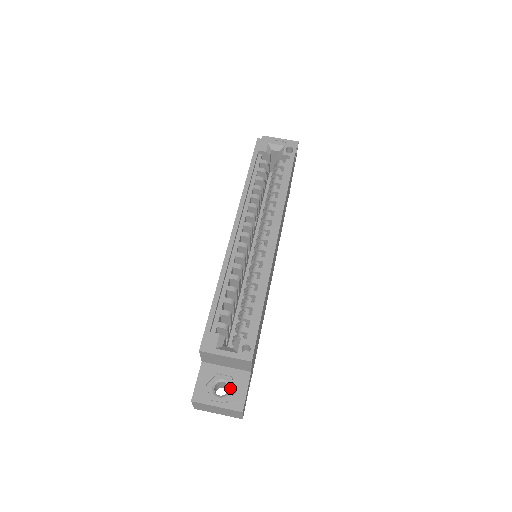
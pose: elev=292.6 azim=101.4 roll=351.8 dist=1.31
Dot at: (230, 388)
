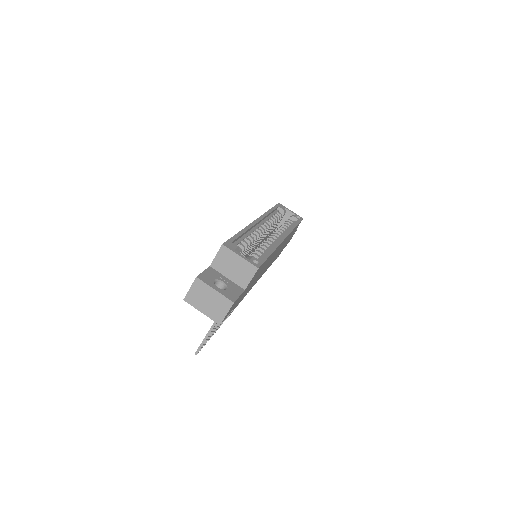
Dot at: (227, 288)
